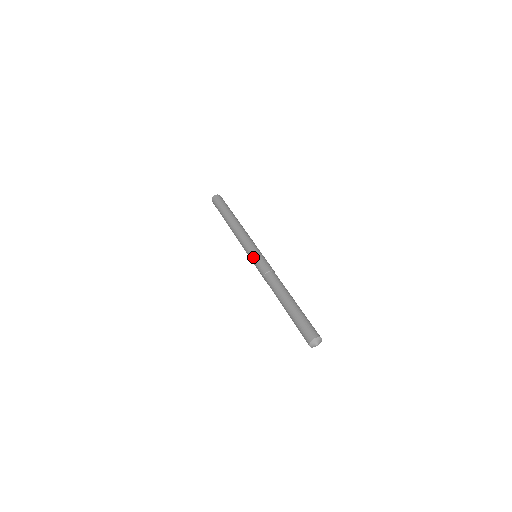
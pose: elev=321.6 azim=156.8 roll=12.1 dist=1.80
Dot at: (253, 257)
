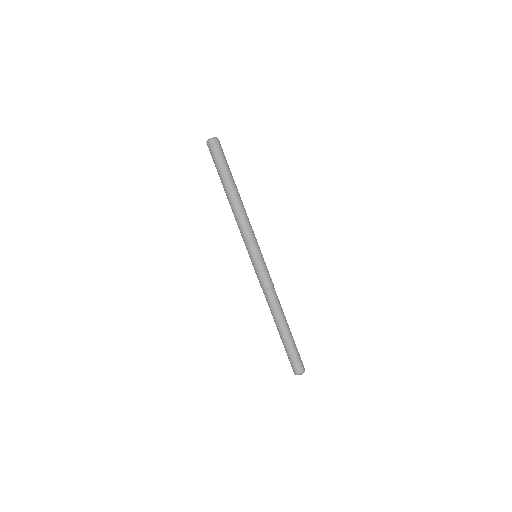
Dot at: (252, 263)
